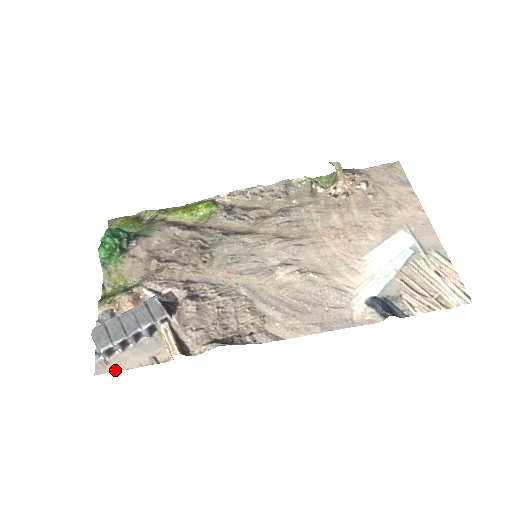
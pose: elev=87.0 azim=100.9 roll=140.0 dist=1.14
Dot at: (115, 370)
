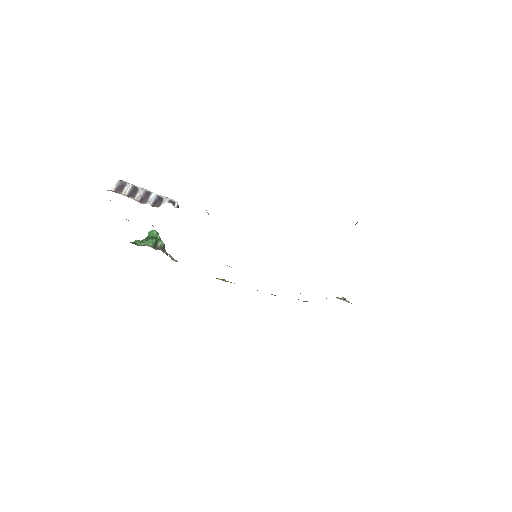
Dot at: occluded
